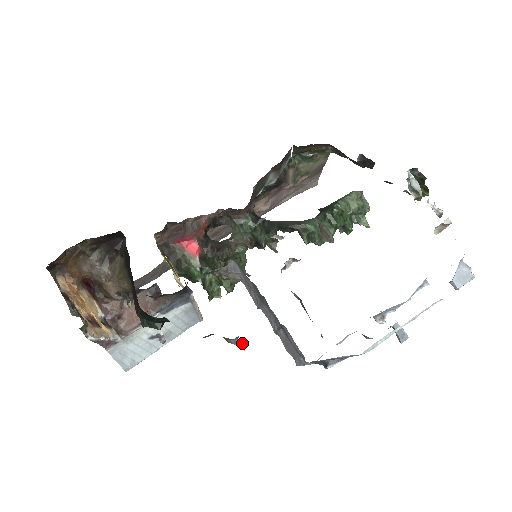
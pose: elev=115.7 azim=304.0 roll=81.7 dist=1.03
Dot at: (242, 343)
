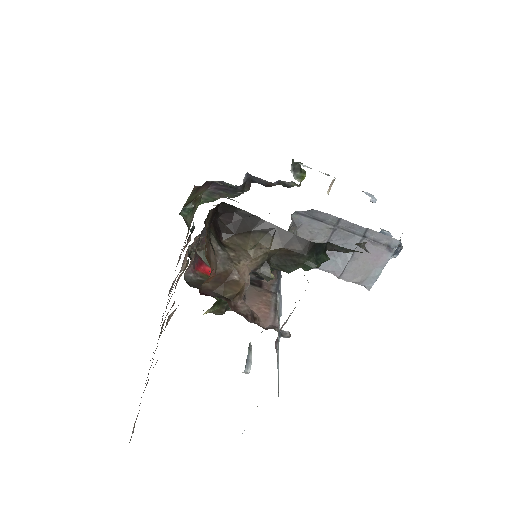
Dot at: (366, 250)
